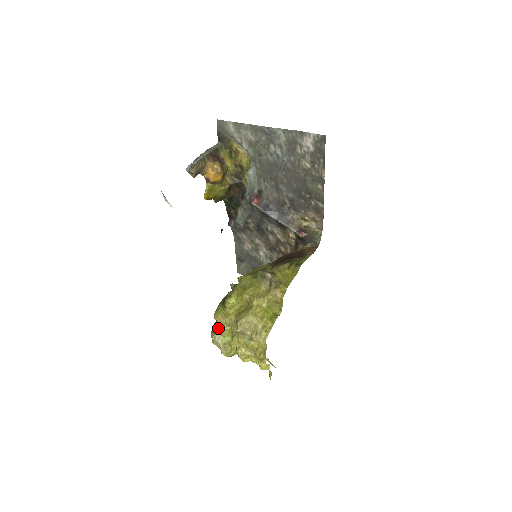
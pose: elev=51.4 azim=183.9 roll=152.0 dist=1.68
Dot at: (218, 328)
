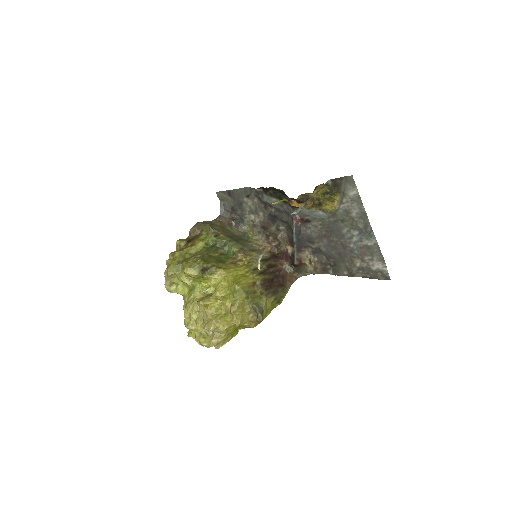
Dot at: (179, 272)
